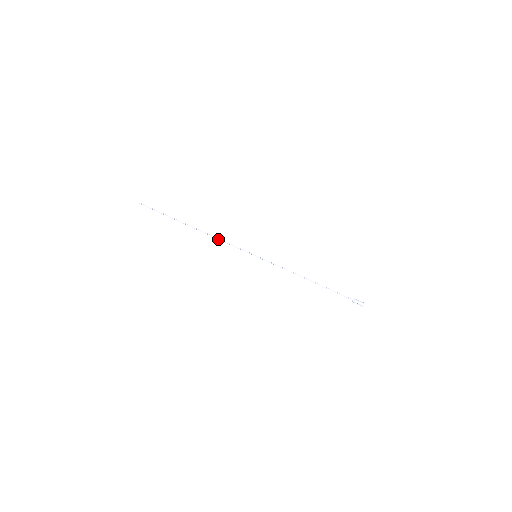
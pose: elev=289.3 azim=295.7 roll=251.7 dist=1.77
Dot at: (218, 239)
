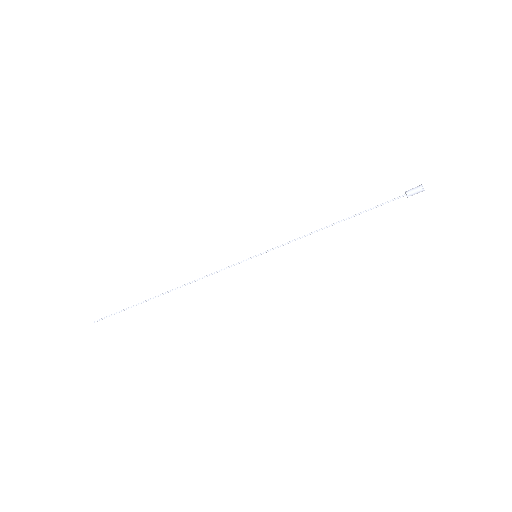
Dot at: occluded
